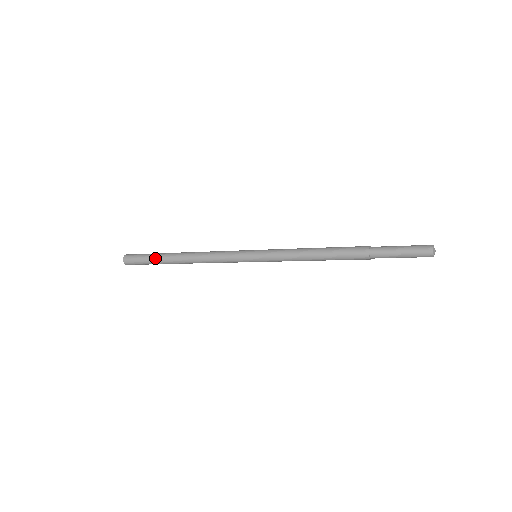
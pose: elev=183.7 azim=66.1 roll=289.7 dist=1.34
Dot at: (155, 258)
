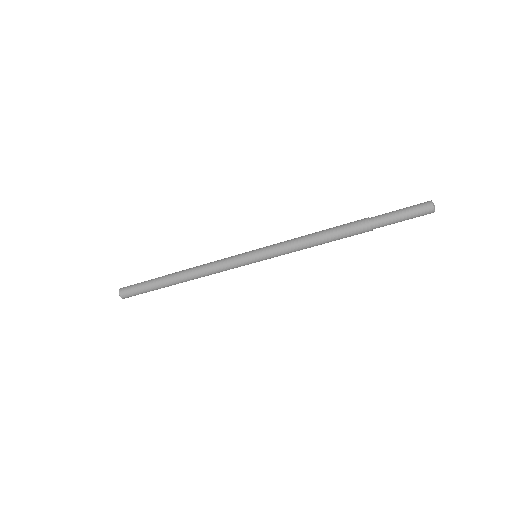
Dot at: (153, 280)
